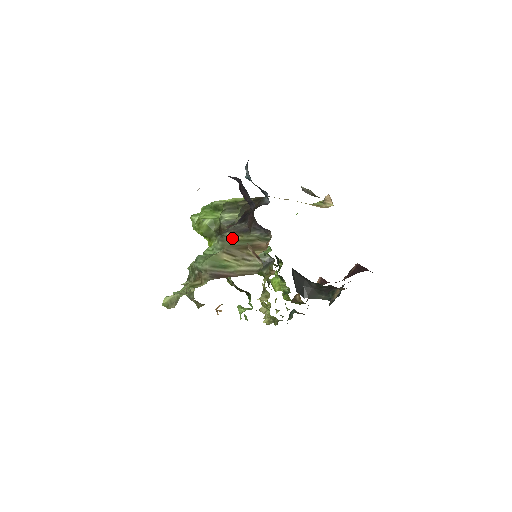
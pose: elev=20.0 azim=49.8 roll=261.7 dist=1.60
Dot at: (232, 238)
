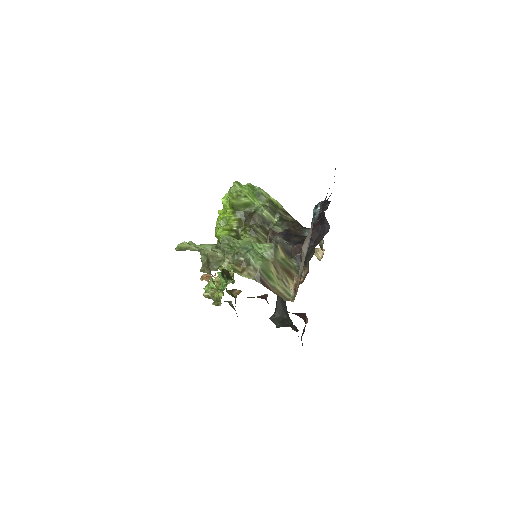
Dot at: (280, 253)
